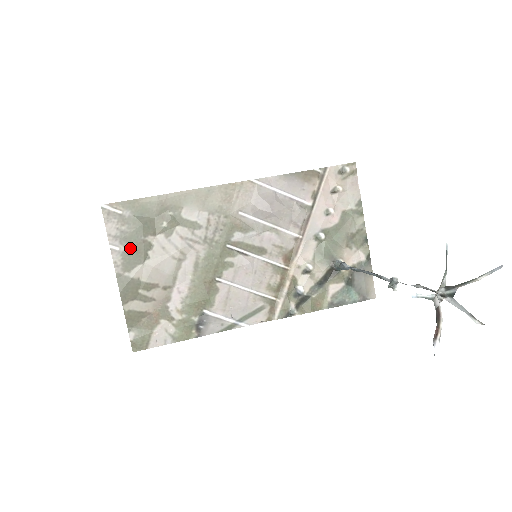
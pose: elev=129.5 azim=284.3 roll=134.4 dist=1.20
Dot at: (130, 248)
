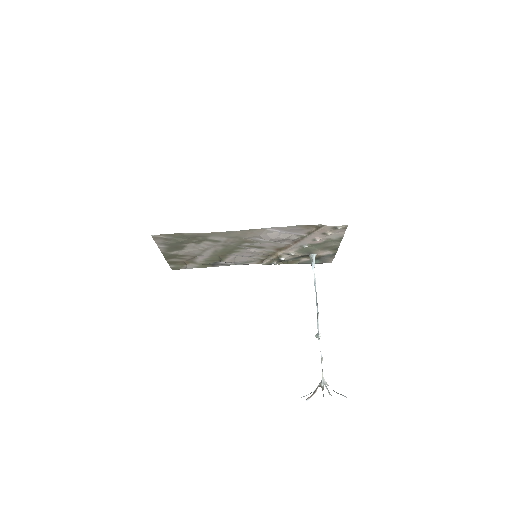
Dot at: (171, 247)
